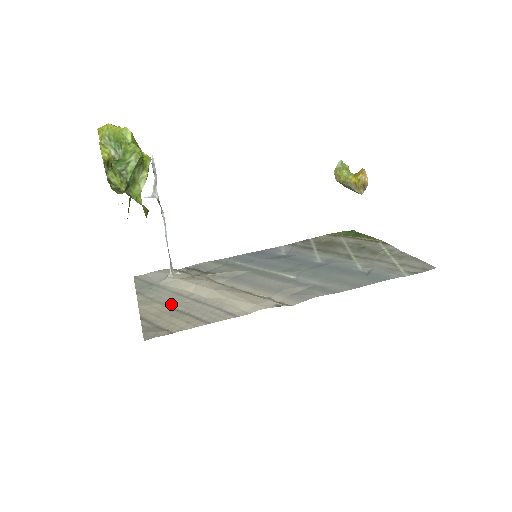
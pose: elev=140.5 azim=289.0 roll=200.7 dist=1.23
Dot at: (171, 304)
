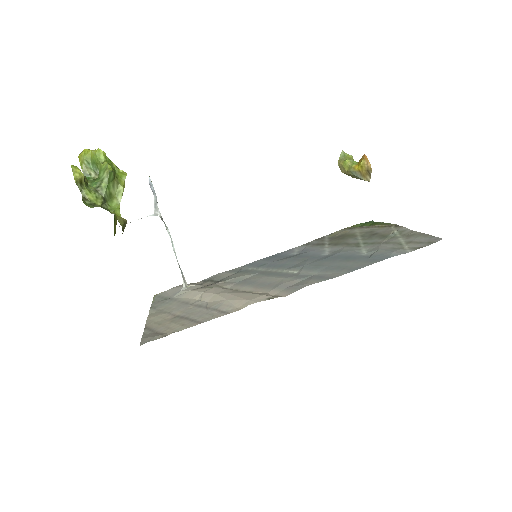
Dot at: (175, 312)
